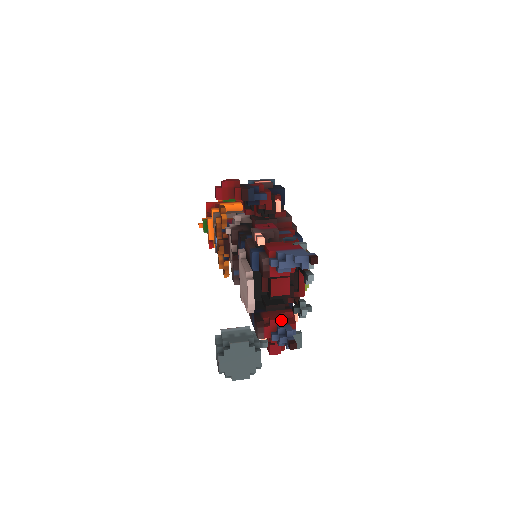
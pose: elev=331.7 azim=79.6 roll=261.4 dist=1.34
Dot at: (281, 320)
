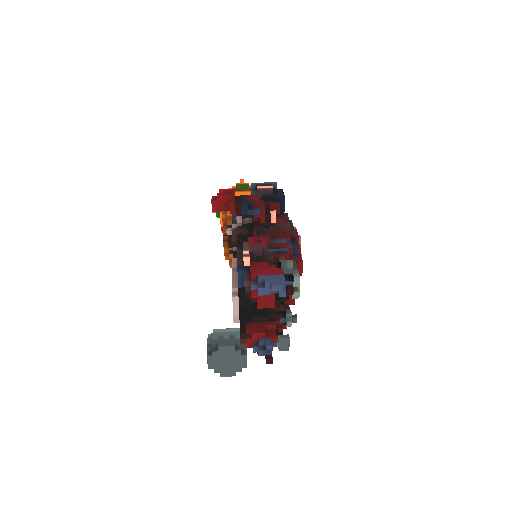
Dot at: (262, 334)
